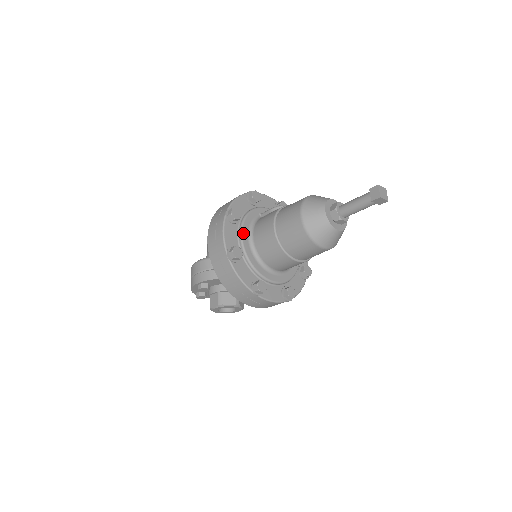
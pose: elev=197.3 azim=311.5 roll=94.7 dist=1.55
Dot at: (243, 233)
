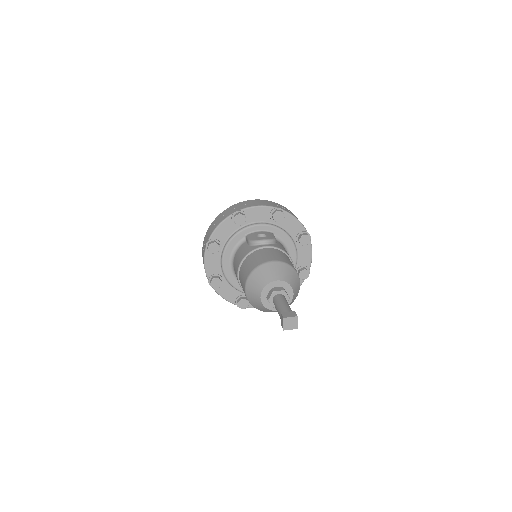
Dot at: (224, 262)
